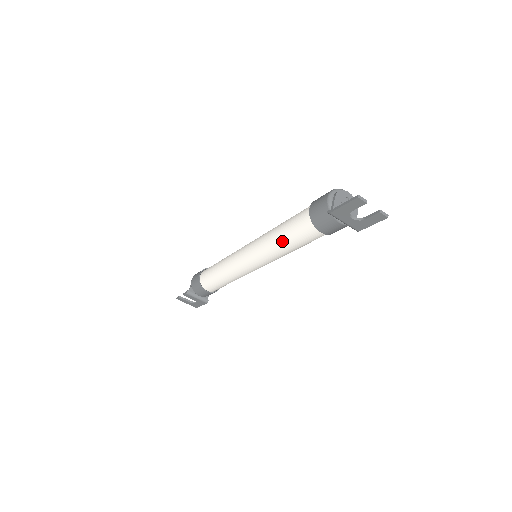
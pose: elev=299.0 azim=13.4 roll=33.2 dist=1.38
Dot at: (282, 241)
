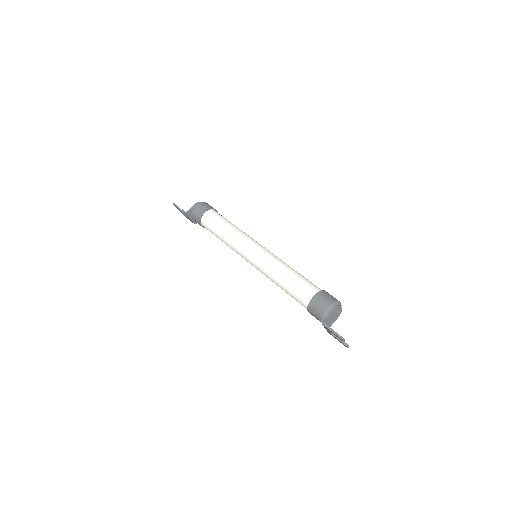
Dot at: (281, 285)
